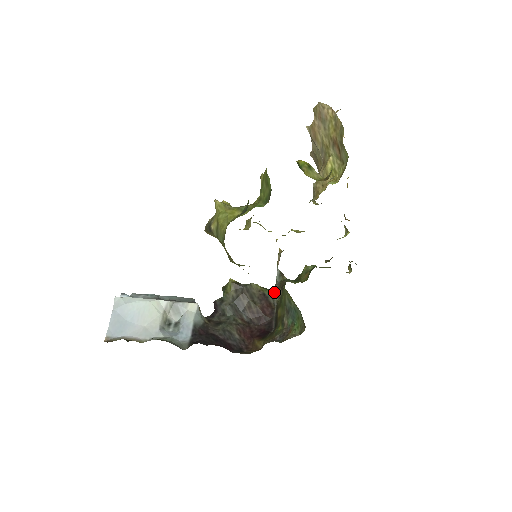
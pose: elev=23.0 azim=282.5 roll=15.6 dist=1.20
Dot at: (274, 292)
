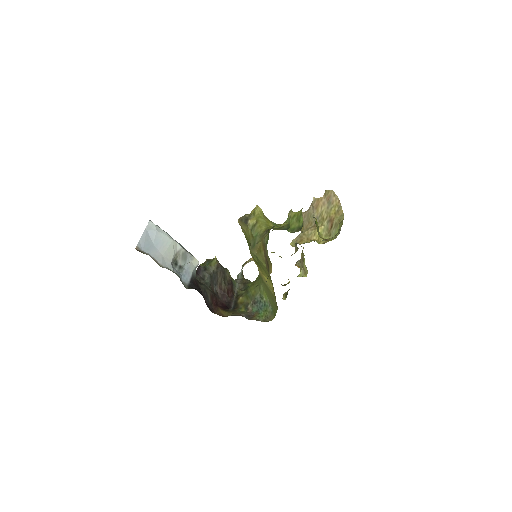
Dot at: (237, 283)
